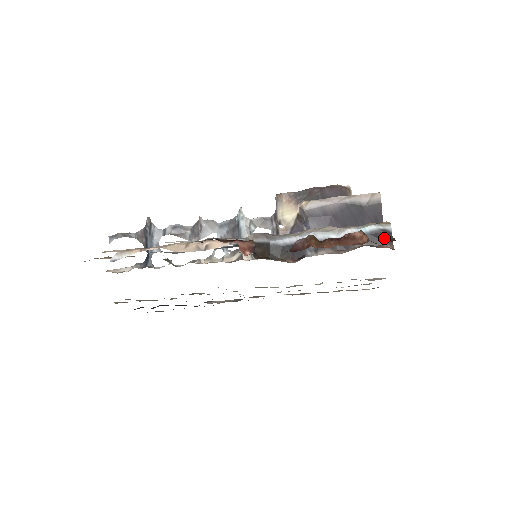
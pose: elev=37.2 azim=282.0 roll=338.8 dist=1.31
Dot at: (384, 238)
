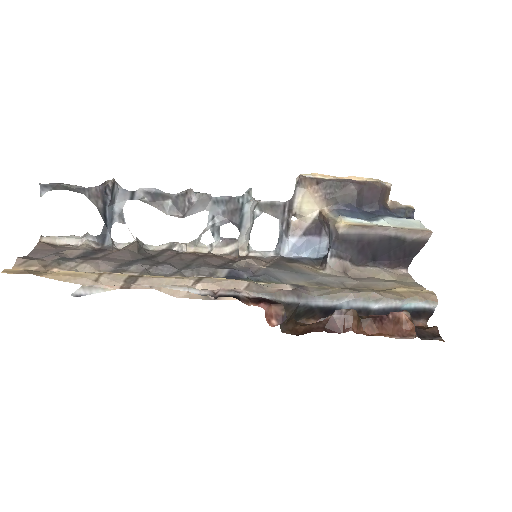
Dot at: (424, 315)
